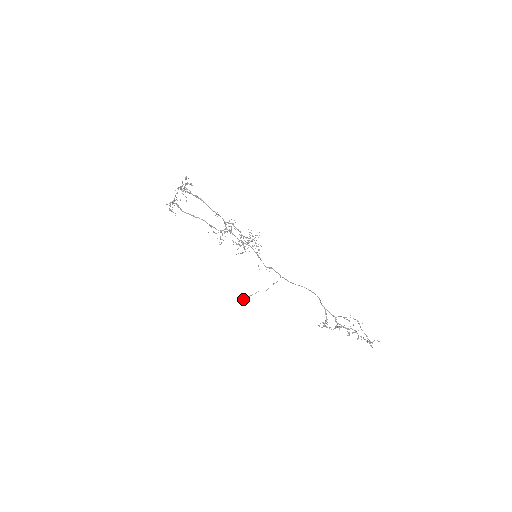
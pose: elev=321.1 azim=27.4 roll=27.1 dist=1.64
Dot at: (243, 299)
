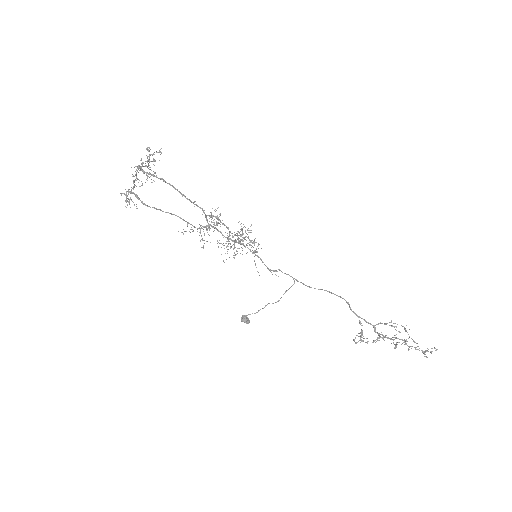
Dot at: (247, 318)
